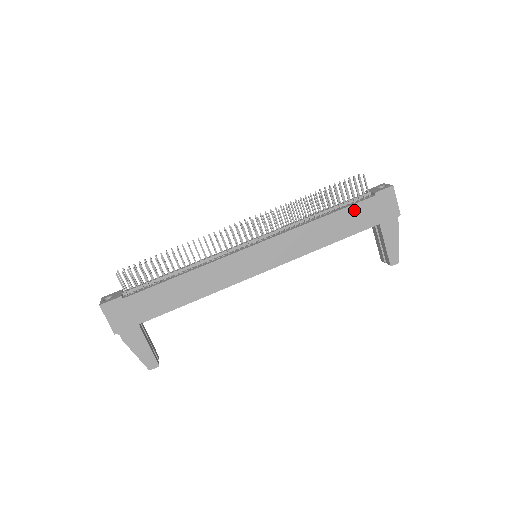
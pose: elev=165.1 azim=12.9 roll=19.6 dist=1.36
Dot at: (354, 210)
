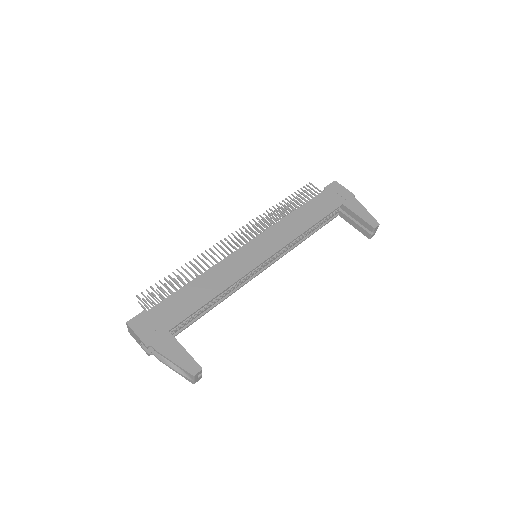
Dot at: (316, 201)
